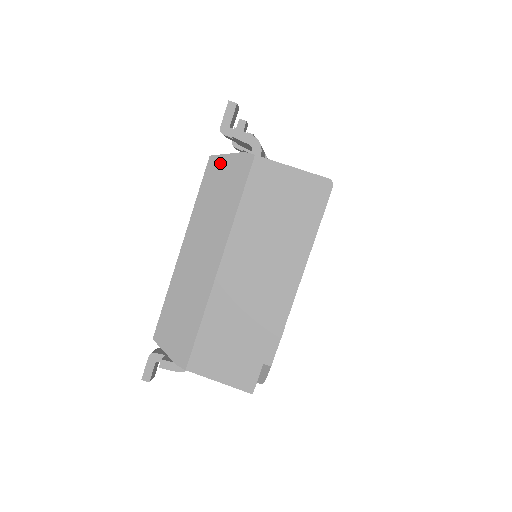
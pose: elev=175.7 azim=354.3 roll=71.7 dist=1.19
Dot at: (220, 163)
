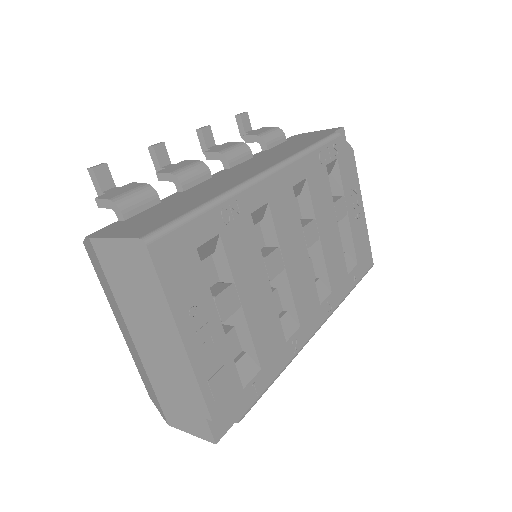
Dot at: (87, 249)
